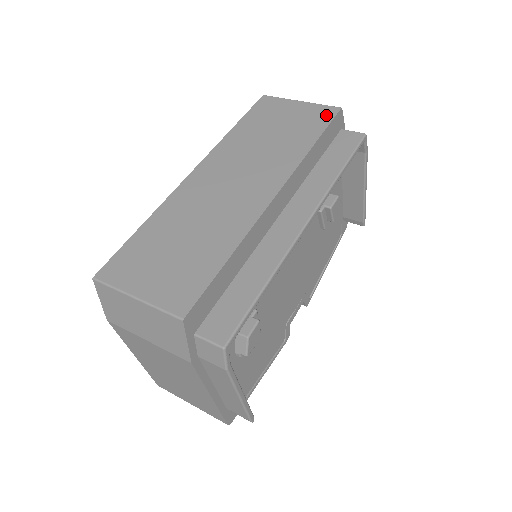
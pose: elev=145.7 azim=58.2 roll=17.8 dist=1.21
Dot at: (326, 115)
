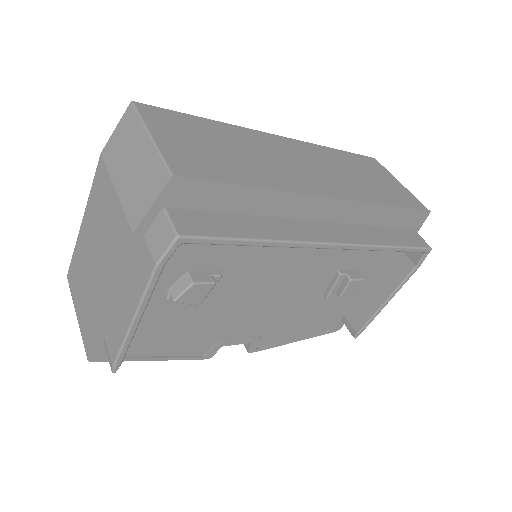
Dot at: (414, 203)
